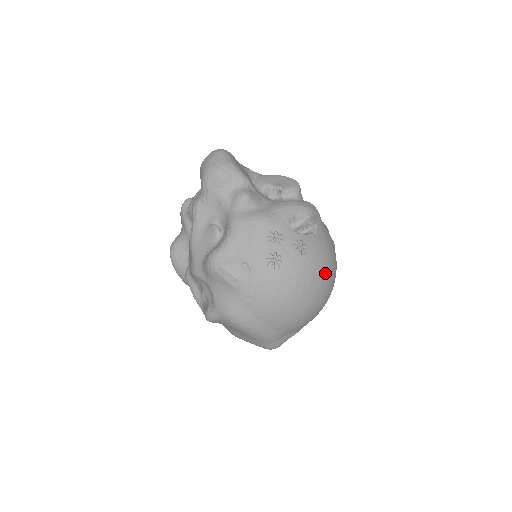
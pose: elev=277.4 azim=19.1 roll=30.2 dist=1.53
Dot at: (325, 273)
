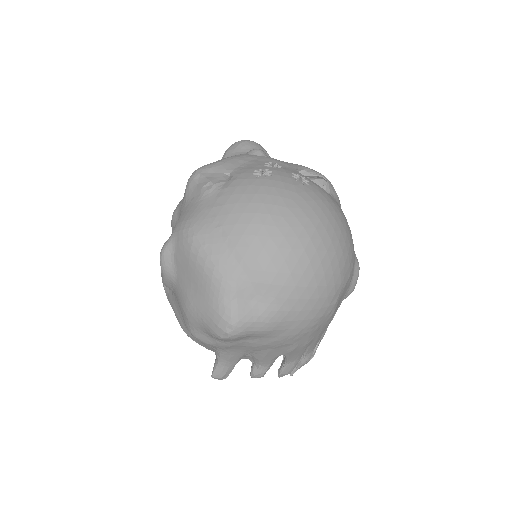
Dot at: (326, 219)
